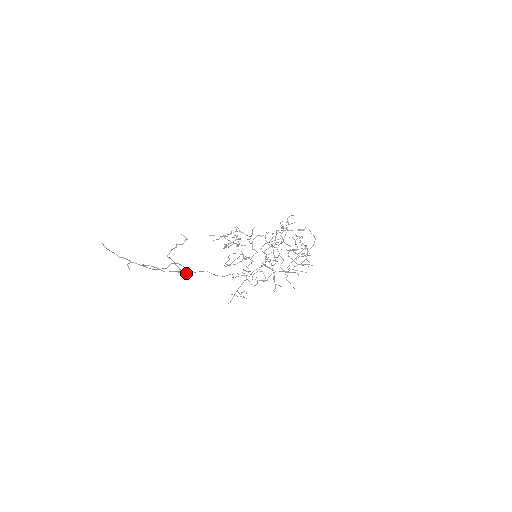
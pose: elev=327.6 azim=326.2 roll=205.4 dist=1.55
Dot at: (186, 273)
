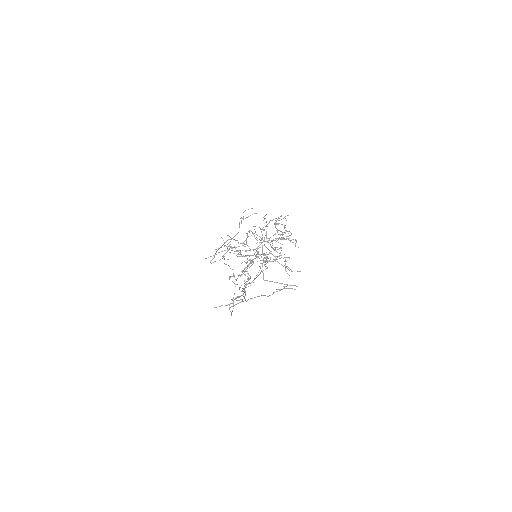
Dot at: (284, 288)
